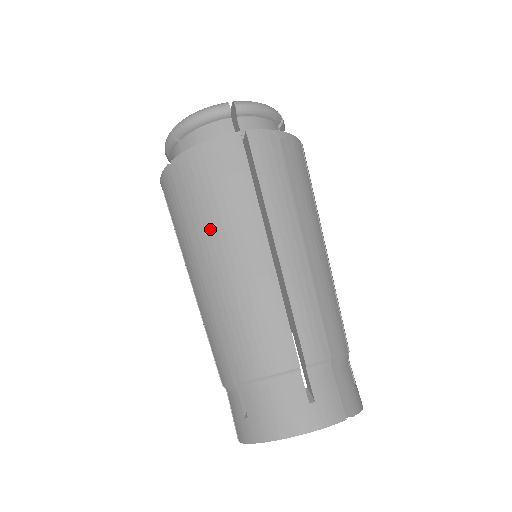
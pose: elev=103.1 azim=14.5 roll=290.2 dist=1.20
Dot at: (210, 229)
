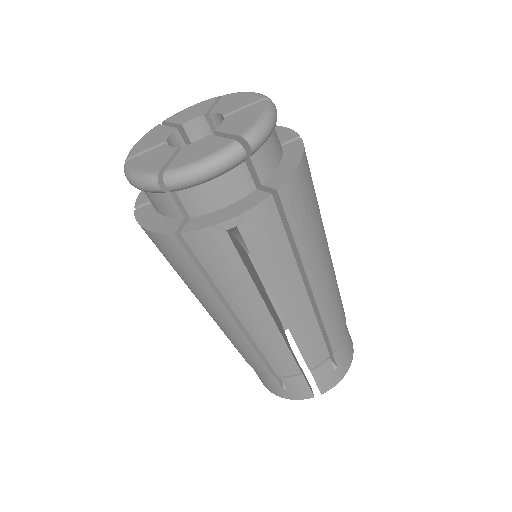
Dot at: occluded
